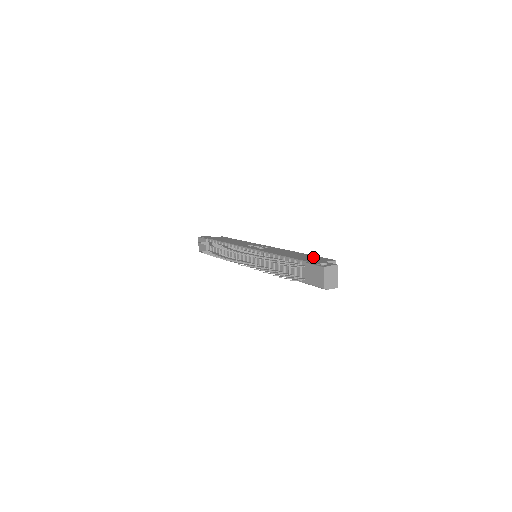
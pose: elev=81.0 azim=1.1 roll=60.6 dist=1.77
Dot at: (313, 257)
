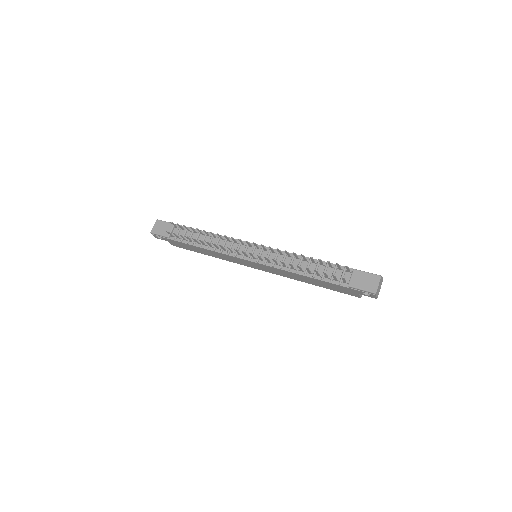
Dot at: occluded
